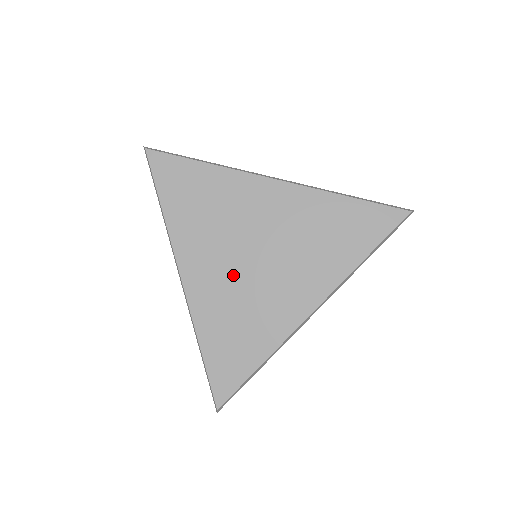
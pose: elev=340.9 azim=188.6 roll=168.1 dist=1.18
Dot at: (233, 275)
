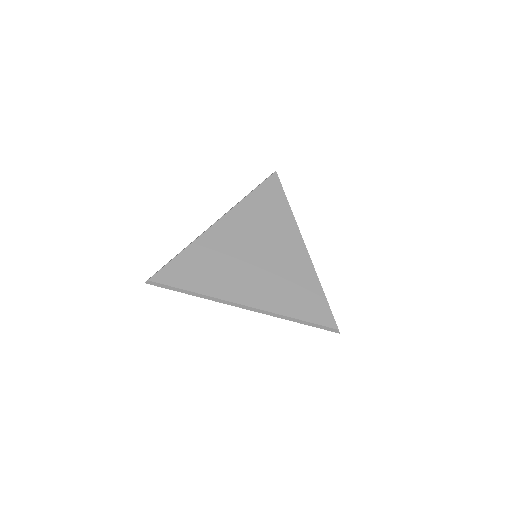
Dot at: (237, 248)
